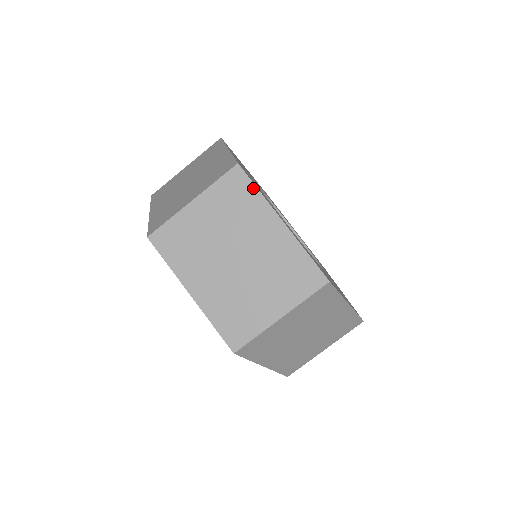
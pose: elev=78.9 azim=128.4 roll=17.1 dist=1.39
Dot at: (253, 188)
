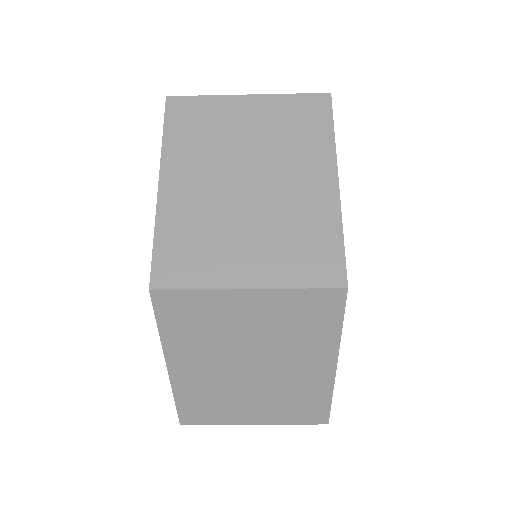
Dot at: (338, 322)
